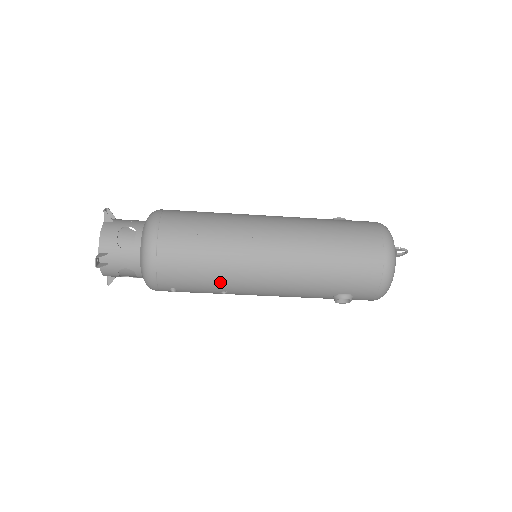
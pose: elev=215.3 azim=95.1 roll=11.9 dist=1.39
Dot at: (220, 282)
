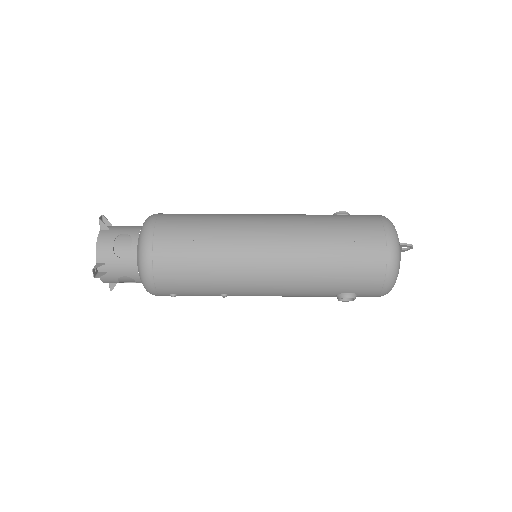
Dot at: (219, 287)
